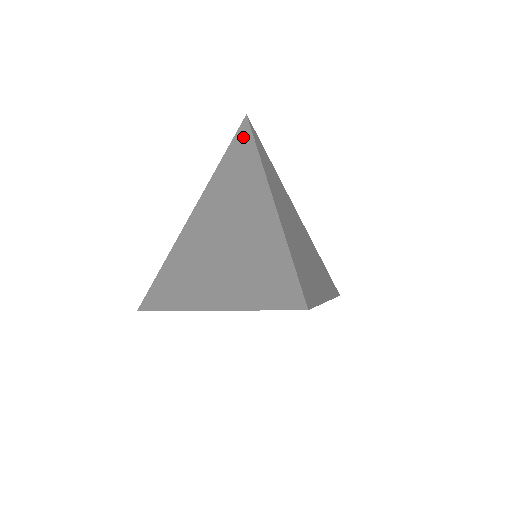
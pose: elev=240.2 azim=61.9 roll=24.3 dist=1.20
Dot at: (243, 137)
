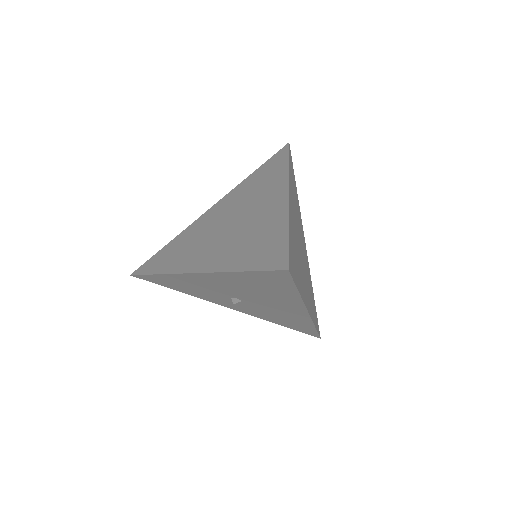
Dot at: (280, 156)
